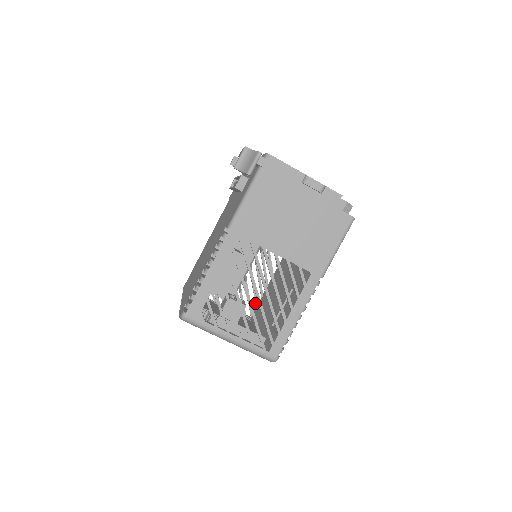
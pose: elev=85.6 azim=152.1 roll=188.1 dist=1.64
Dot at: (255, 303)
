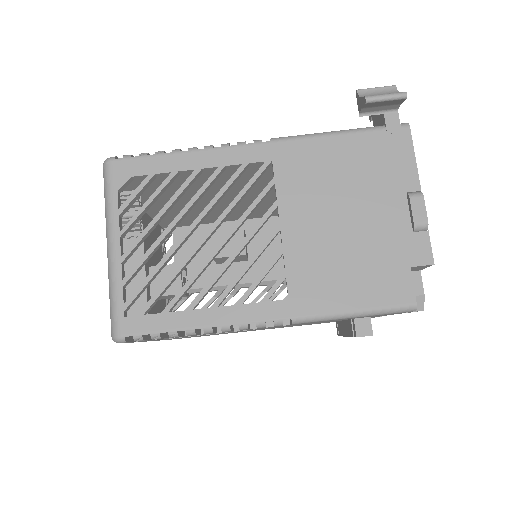
Dot at: occluded
